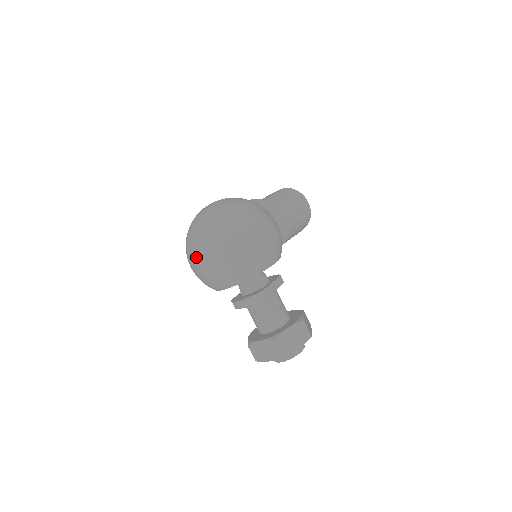
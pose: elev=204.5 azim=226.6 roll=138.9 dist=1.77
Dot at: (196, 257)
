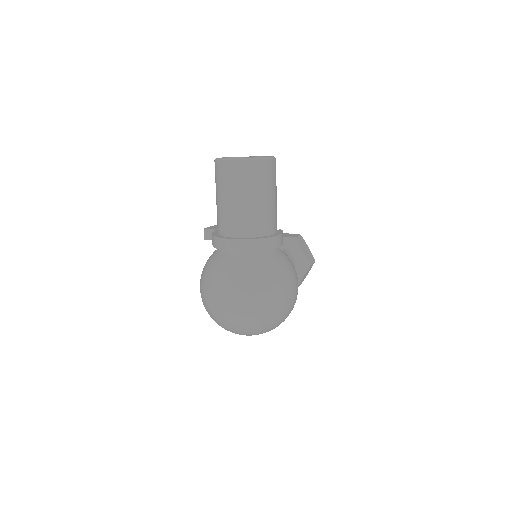
Dot at: occluded
